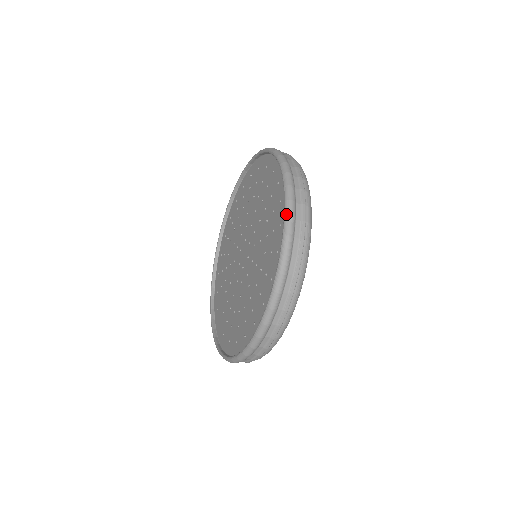
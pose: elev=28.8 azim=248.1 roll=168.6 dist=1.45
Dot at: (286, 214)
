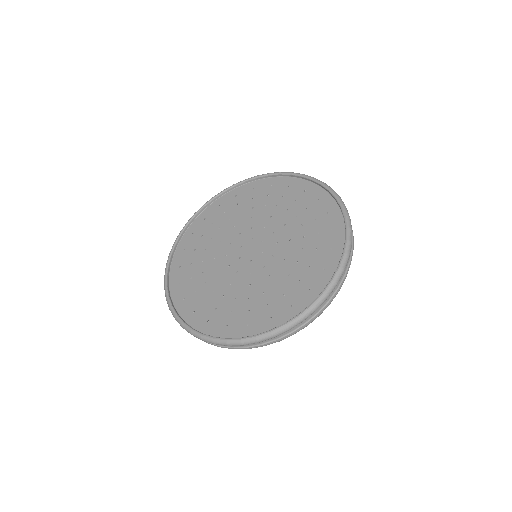
Dot at: (302, 315)
